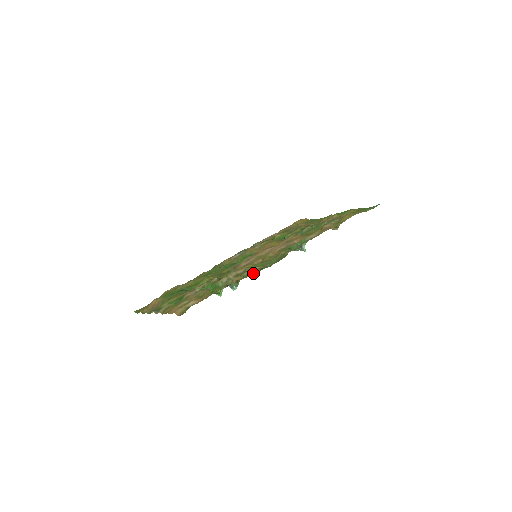
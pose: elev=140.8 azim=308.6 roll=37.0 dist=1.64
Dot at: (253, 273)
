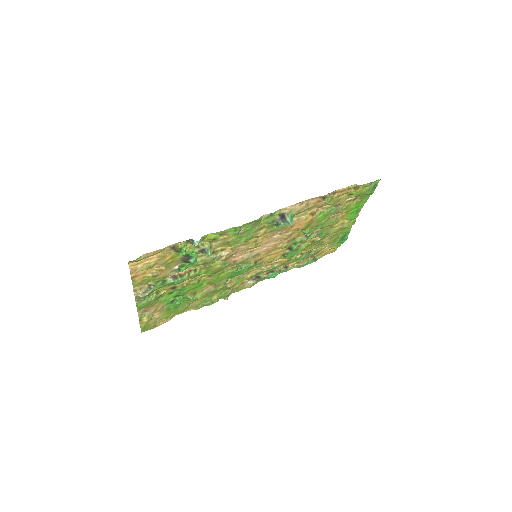
Dot at: (219, 232)
